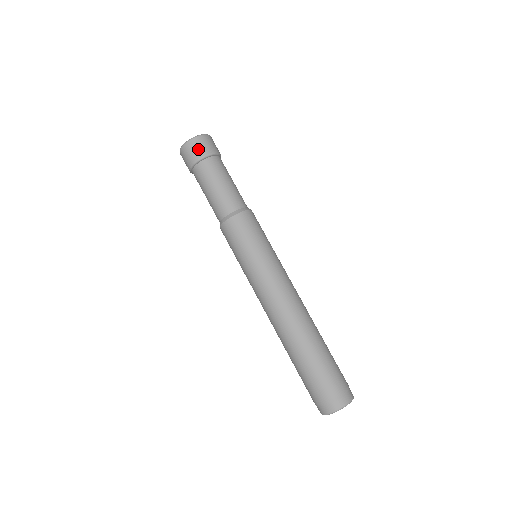
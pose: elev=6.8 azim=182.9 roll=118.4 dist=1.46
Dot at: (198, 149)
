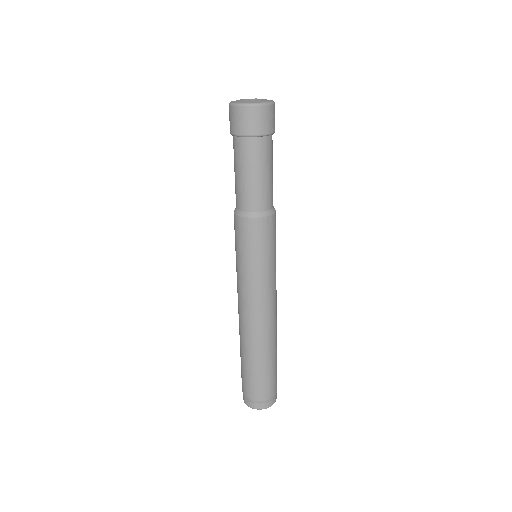
Dot at: (237, 122)
